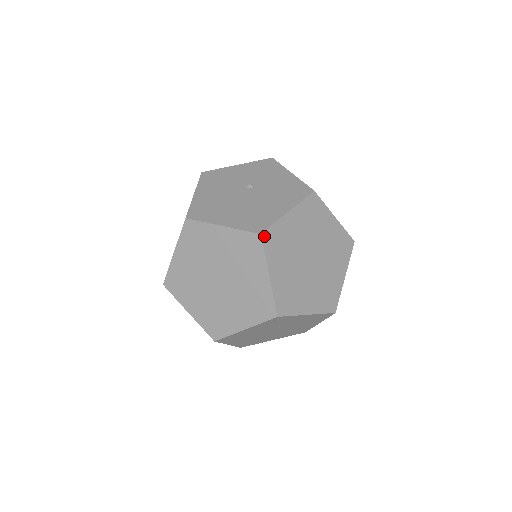
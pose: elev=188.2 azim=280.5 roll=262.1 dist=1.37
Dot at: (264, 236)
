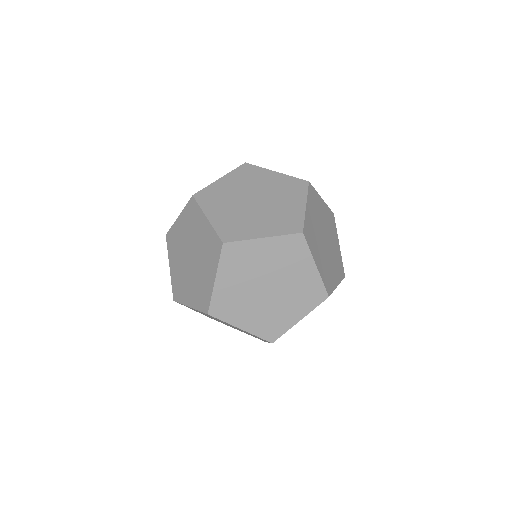
Dot at: (196, 196)
